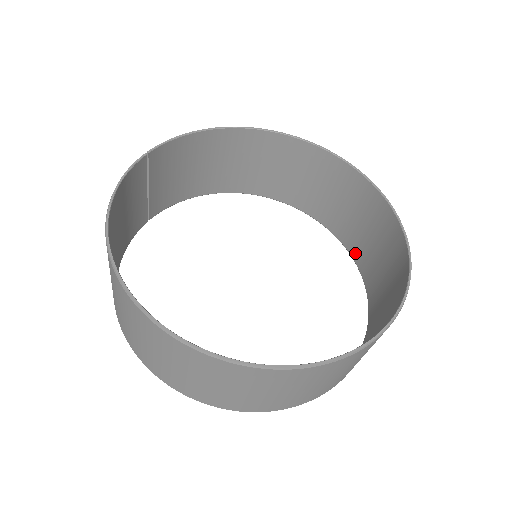
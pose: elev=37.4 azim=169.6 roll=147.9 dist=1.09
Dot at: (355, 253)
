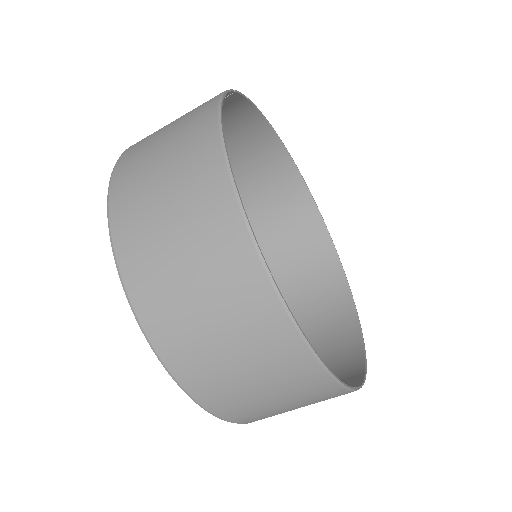
Dot at: occluded
